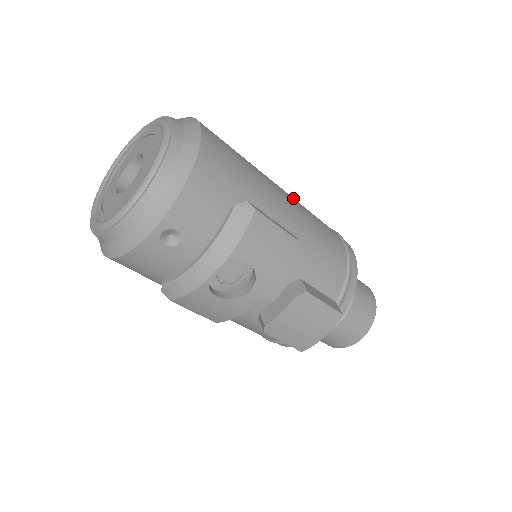
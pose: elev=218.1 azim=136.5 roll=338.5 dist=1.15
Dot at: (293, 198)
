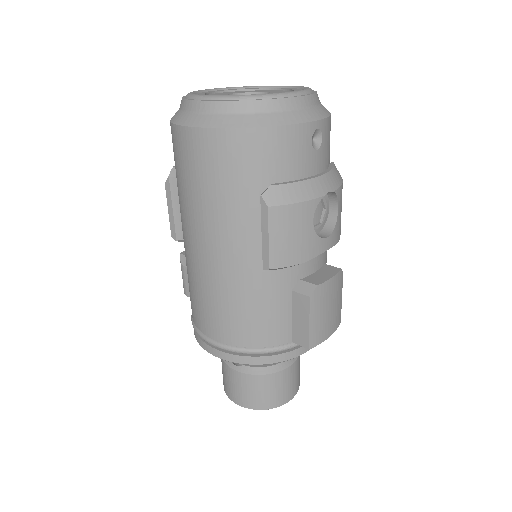
Dot at: occluded
